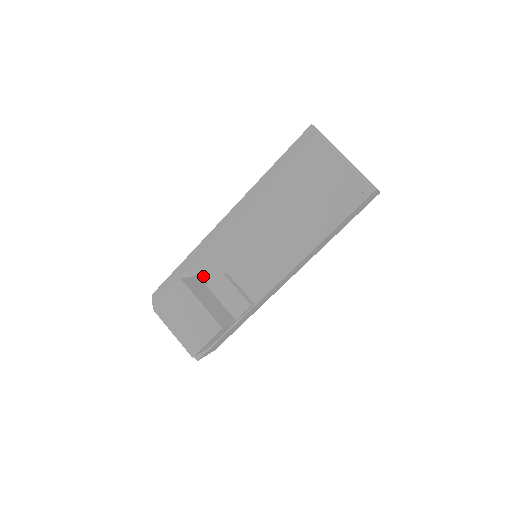
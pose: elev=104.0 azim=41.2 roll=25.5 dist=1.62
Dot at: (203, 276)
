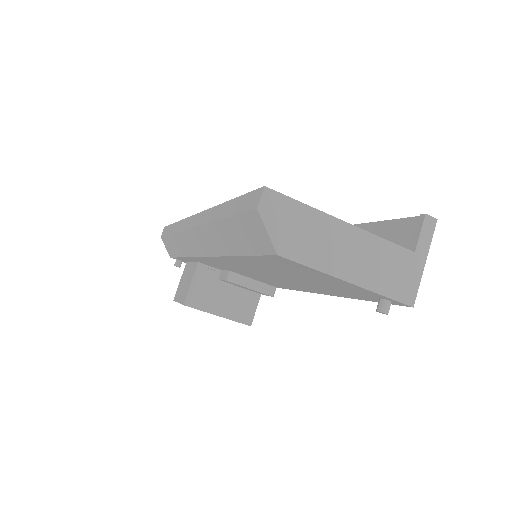
Dot at: (204, 264)
